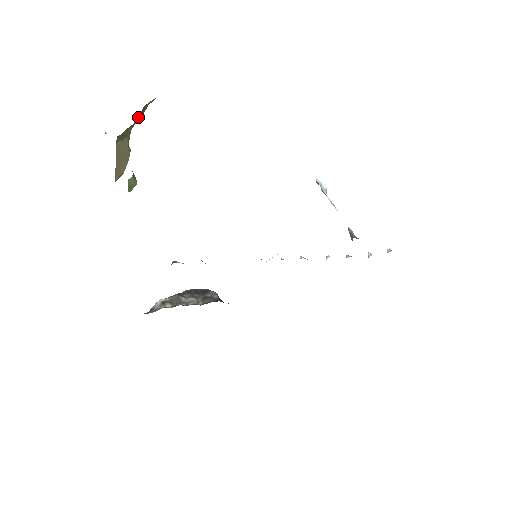
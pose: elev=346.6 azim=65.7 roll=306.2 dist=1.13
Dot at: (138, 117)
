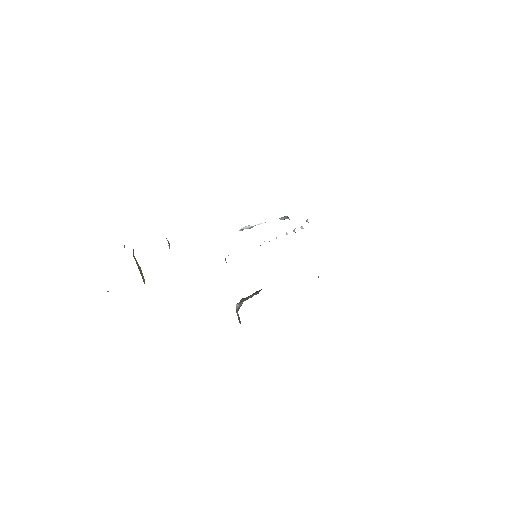
Dot at: occluded
